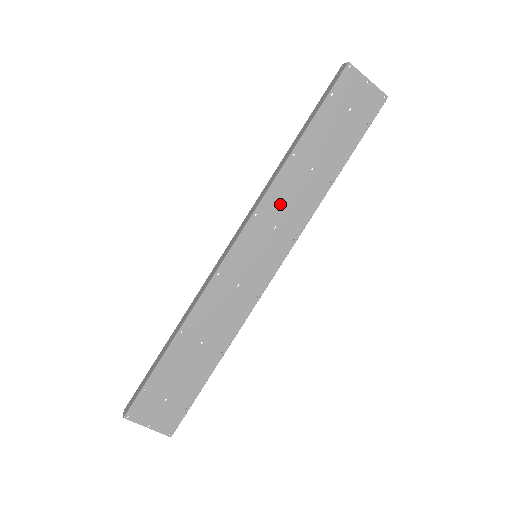
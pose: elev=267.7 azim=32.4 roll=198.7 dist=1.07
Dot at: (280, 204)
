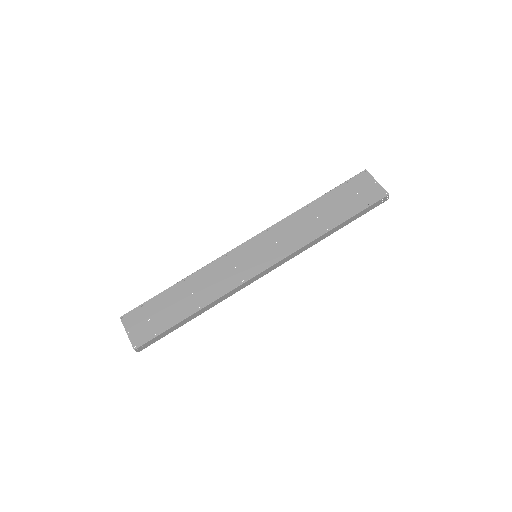
Dot at: (286, 230)
